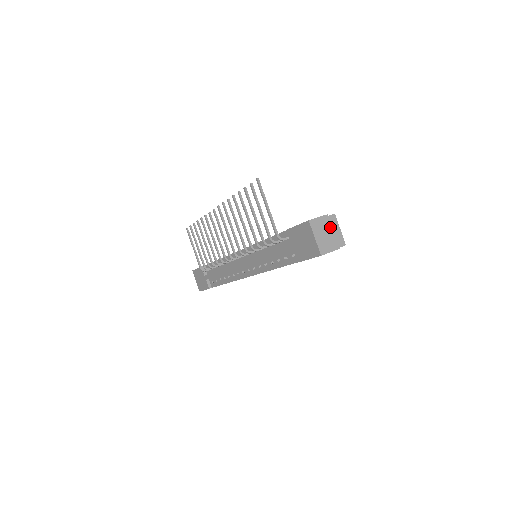
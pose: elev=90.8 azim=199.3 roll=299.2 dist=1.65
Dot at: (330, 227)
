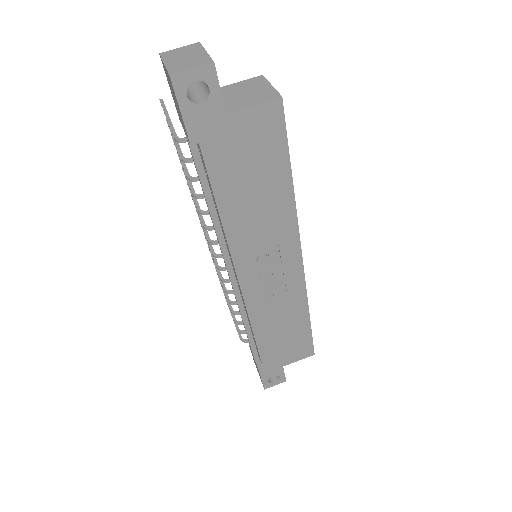
Dot at: (201, 50)
